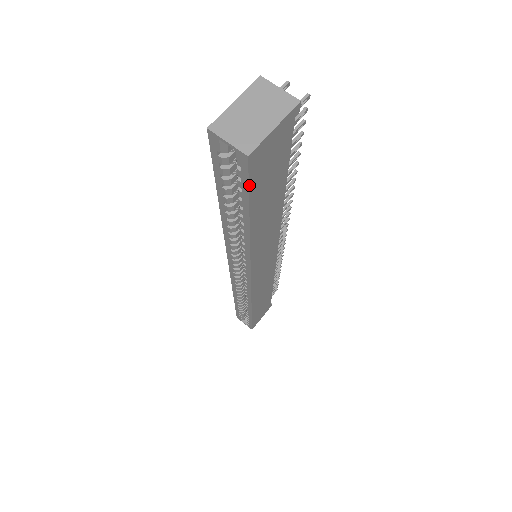
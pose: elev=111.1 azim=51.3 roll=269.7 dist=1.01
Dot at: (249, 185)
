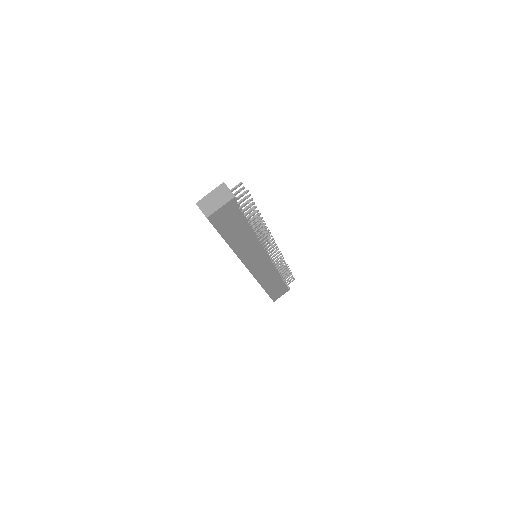
Dot at: (215, 227)
